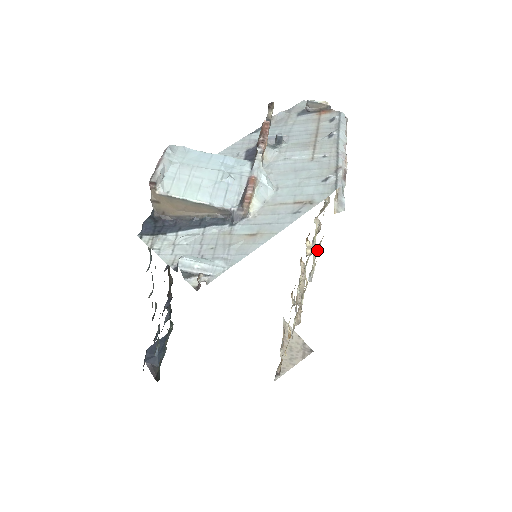
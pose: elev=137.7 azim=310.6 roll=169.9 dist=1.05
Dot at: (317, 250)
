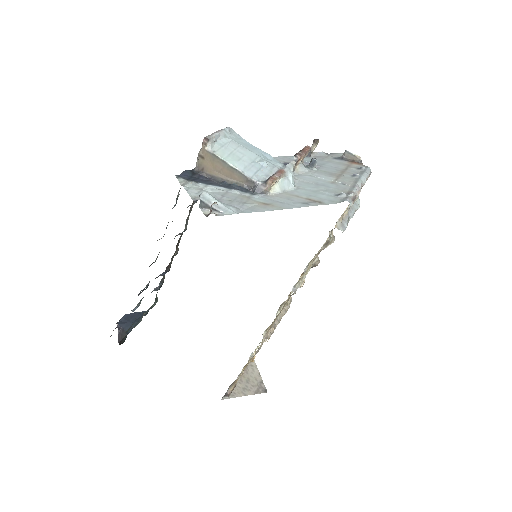
Dot at: (309, 266)
